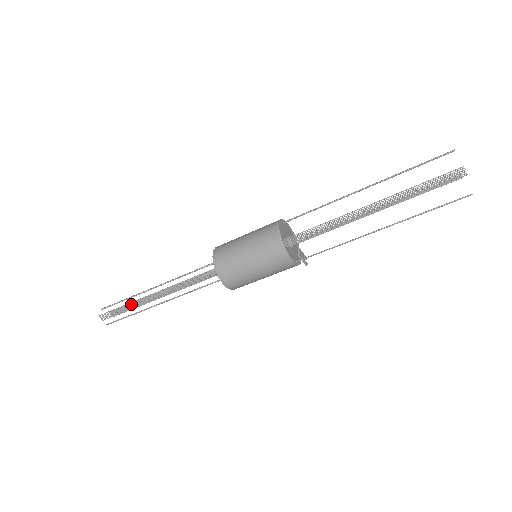
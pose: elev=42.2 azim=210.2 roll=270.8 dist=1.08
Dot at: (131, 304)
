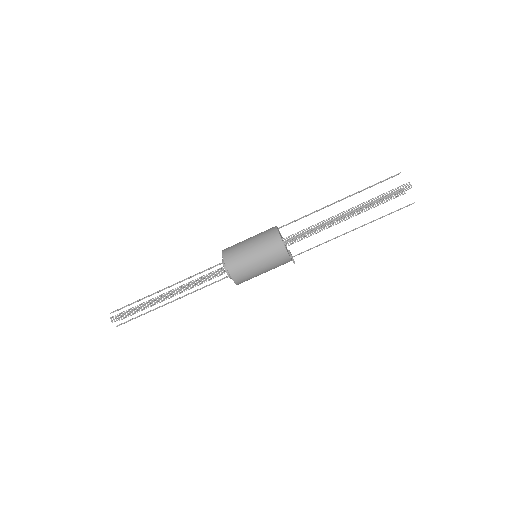
Dot at: occluded
